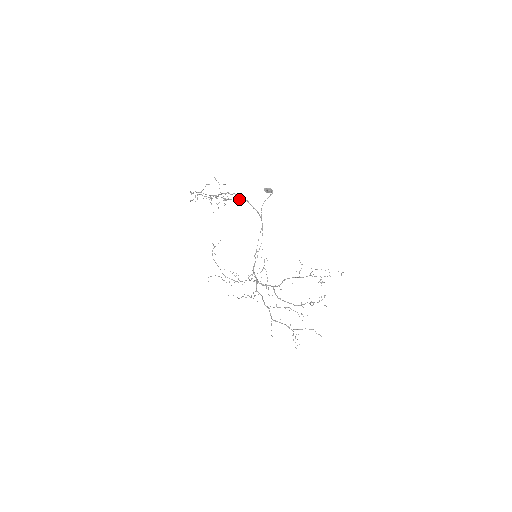
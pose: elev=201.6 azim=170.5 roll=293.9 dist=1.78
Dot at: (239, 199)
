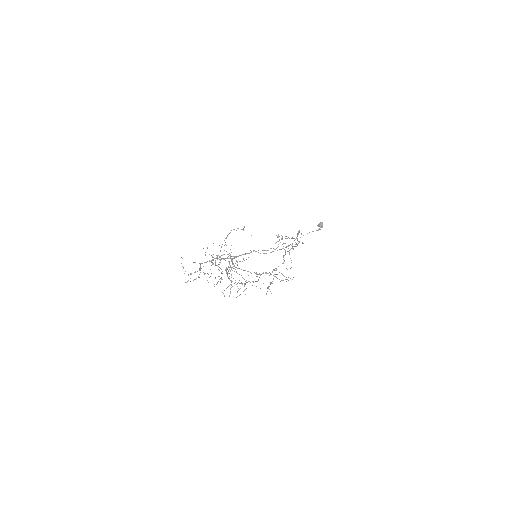
Dot at: (297, 236)
